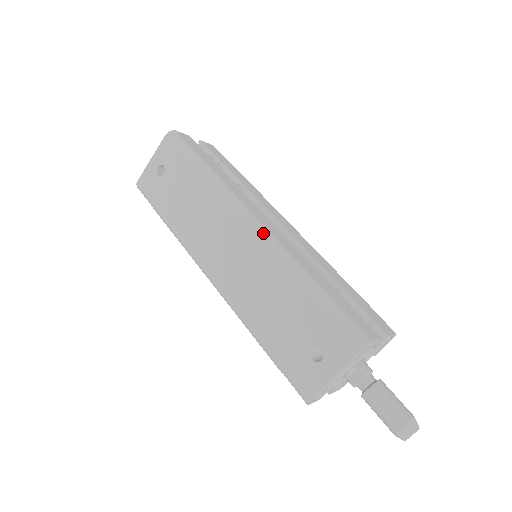
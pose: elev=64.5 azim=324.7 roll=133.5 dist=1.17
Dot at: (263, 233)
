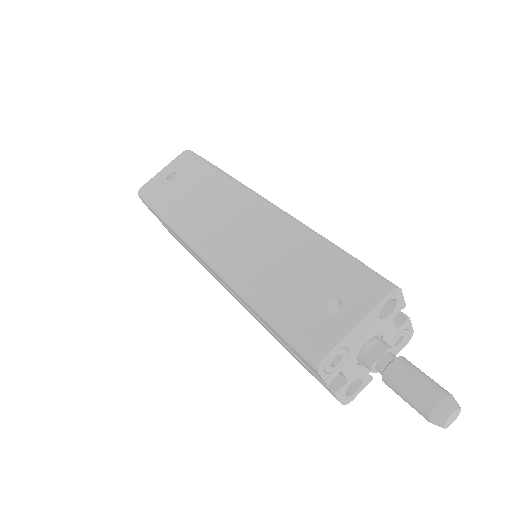
Dot at: (277, 208)
